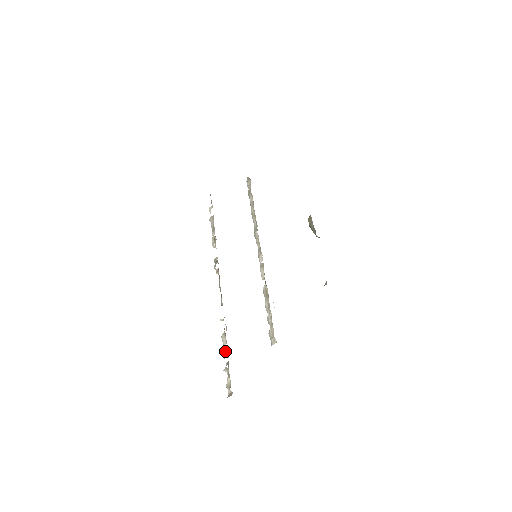
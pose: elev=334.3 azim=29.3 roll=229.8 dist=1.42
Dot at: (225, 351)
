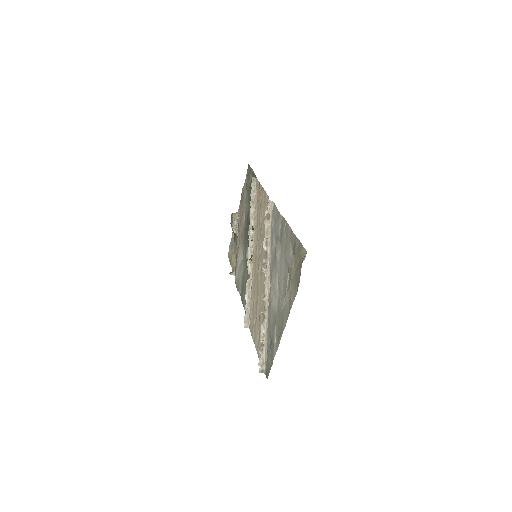
Dot at: (262, 338)
